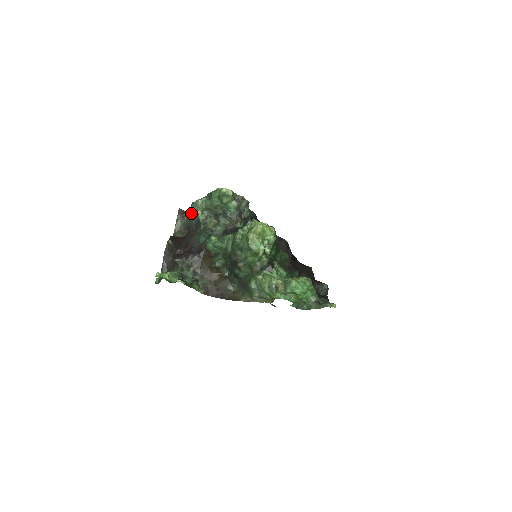
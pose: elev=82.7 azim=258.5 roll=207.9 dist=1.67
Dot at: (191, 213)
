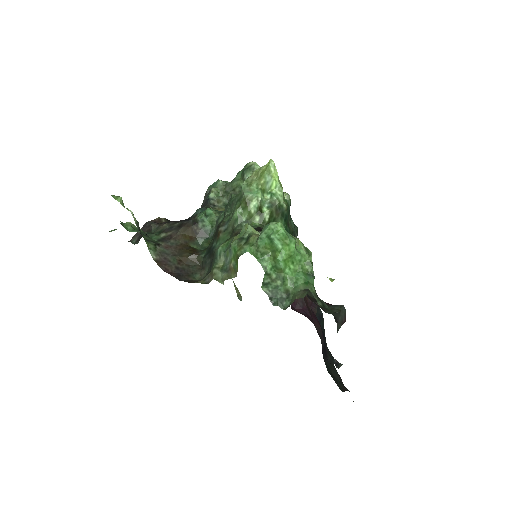
Dot at: (205, 195)
